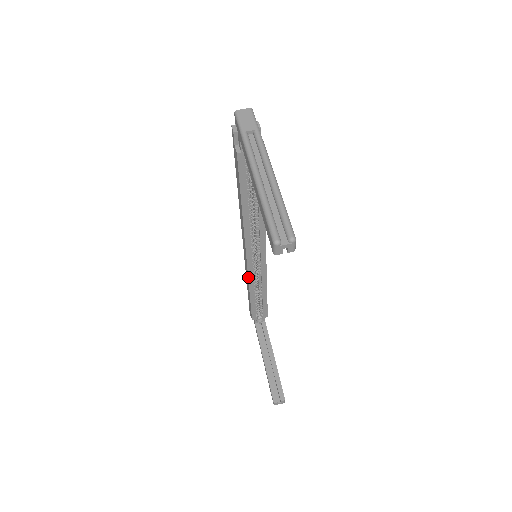
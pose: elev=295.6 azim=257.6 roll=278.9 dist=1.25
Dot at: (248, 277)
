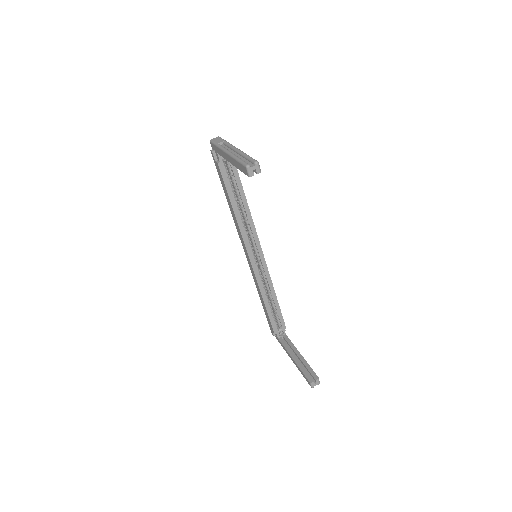
Dot at: (256, 280)
